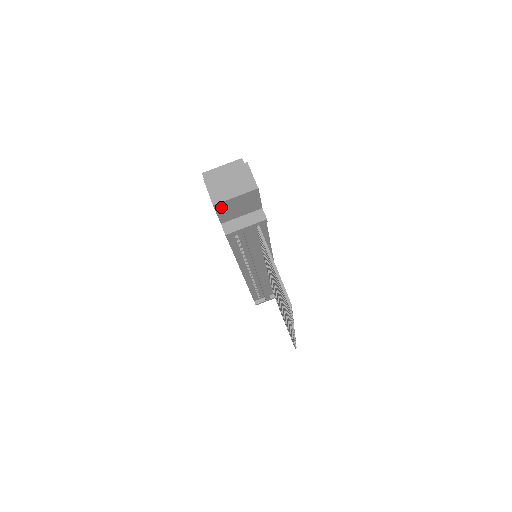
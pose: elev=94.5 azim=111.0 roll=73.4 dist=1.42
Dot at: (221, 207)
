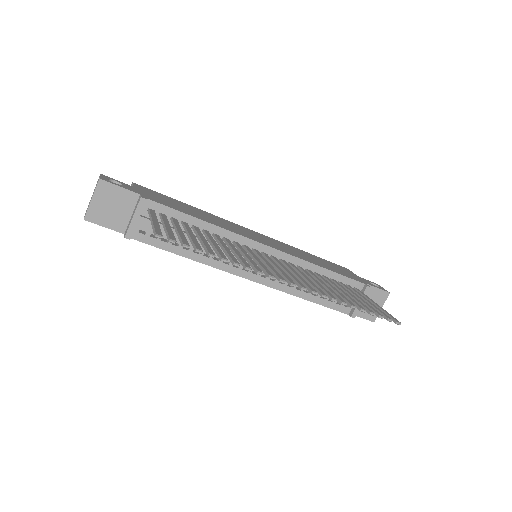
Dot at: (95, 217)
